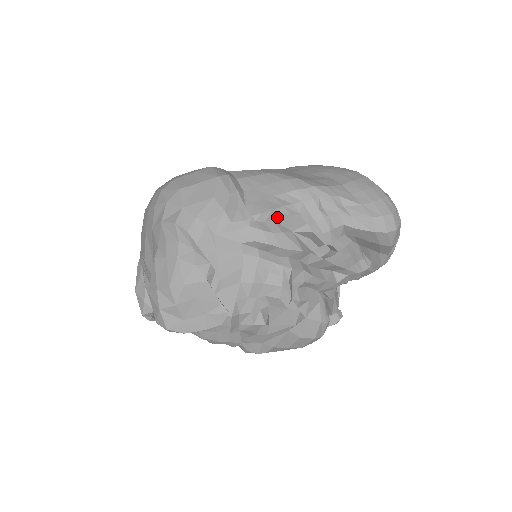
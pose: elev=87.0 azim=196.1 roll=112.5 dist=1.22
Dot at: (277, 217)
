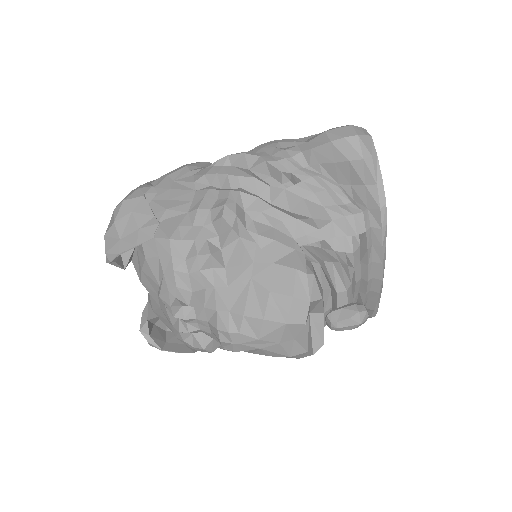
Dot at: (233, 161)
